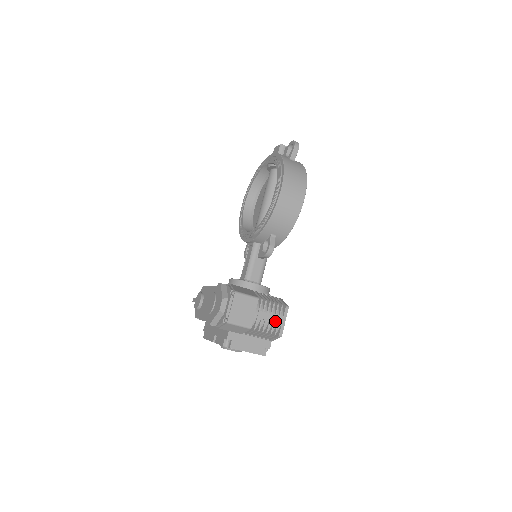
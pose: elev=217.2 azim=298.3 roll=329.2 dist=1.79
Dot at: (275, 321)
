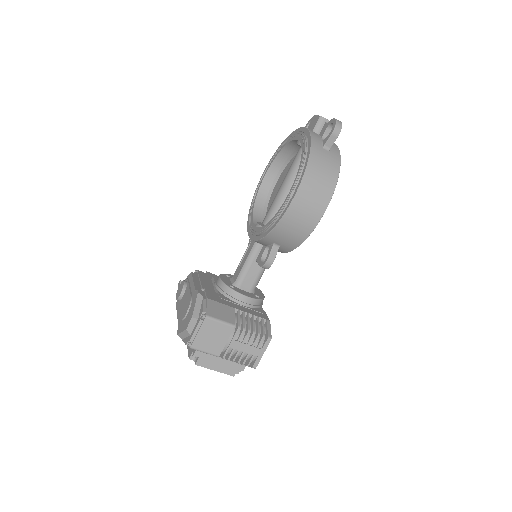
Dot at: (251, 352)
